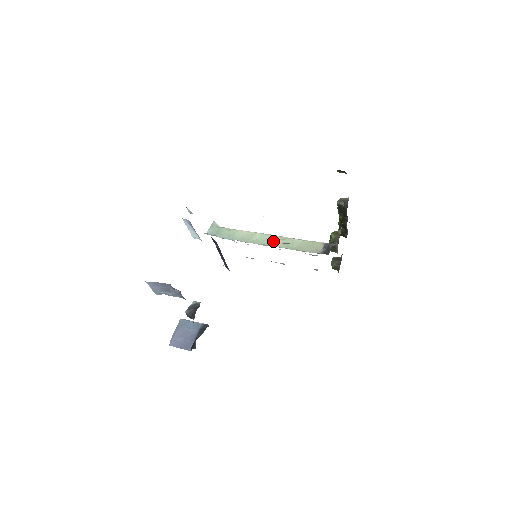
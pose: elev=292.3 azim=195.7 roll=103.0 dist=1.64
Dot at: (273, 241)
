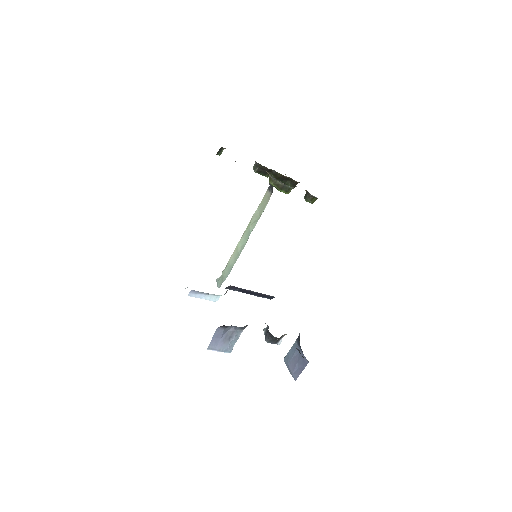
Dot at: (247, 233)
